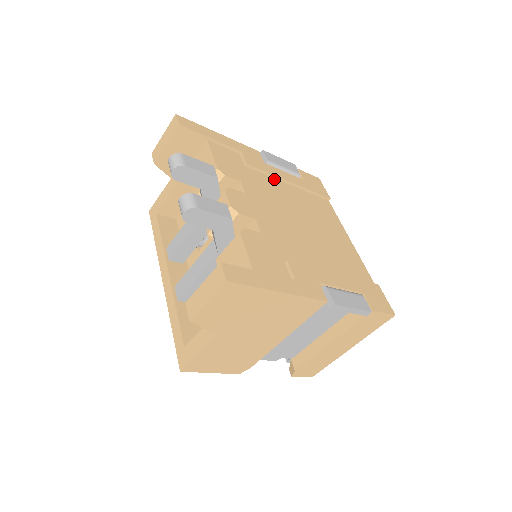
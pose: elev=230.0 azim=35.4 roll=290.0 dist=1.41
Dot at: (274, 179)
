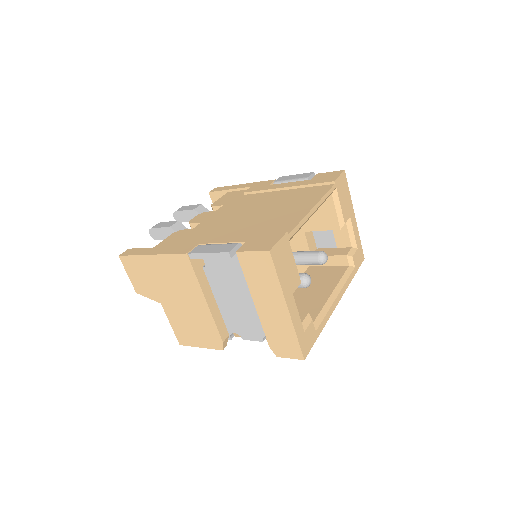
Dot at: (269, 192)
